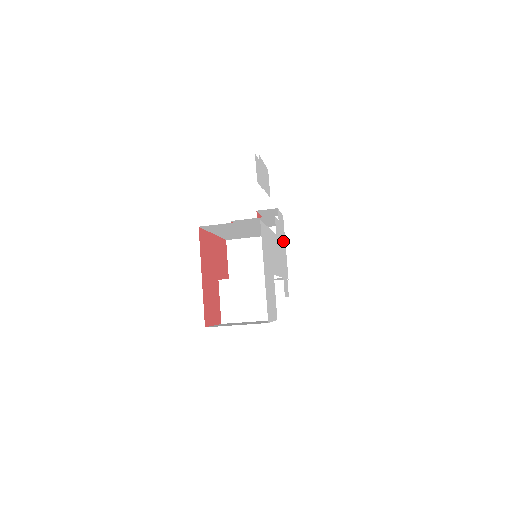
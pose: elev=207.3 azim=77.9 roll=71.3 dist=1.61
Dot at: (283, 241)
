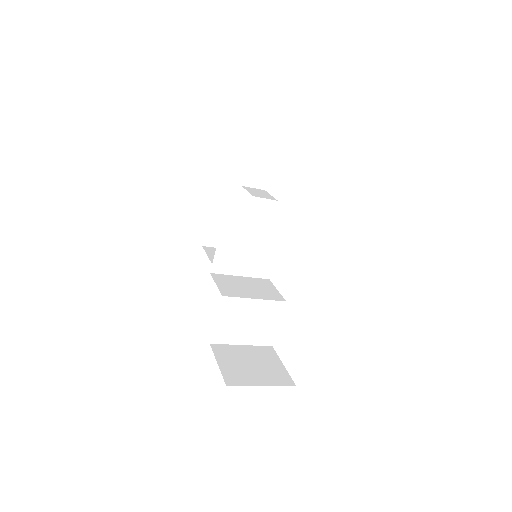
Dot at: occluded
